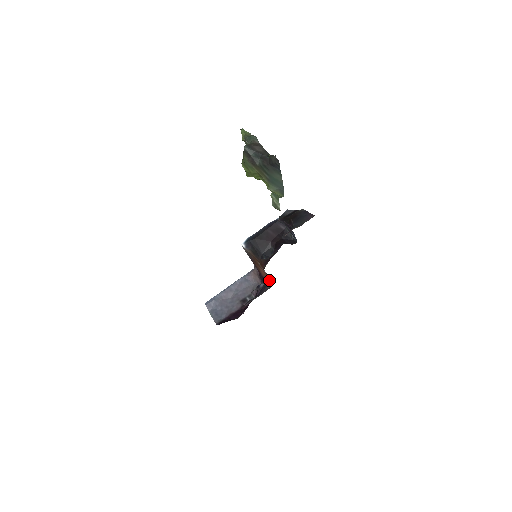
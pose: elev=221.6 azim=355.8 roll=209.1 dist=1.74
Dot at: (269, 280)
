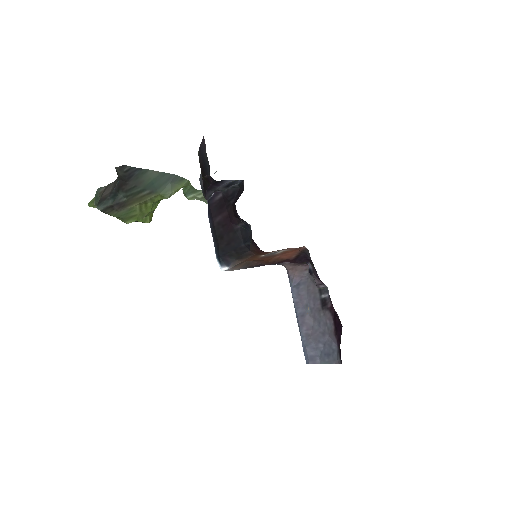
Dot at: (299, 251)
